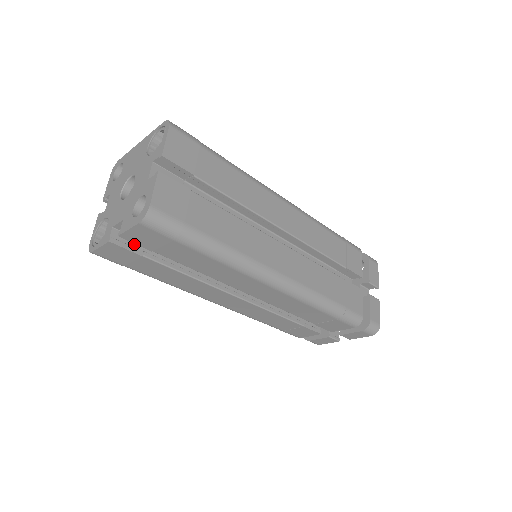
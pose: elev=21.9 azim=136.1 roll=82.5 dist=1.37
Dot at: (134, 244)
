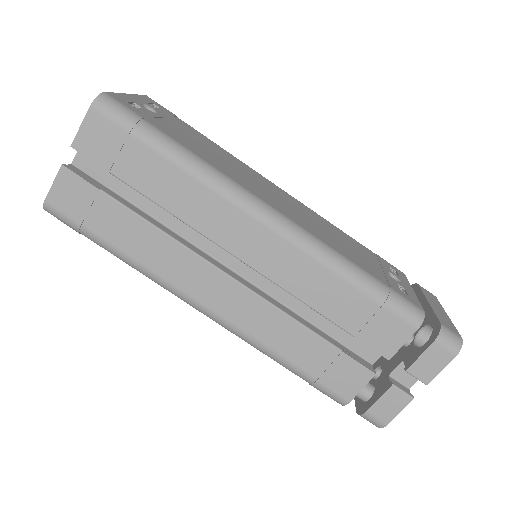
Dot at: occluded
